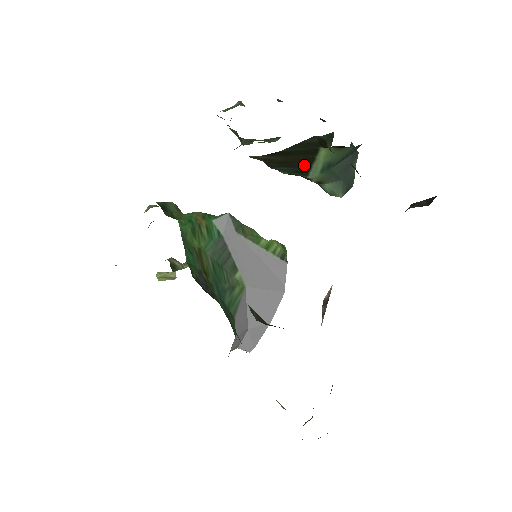
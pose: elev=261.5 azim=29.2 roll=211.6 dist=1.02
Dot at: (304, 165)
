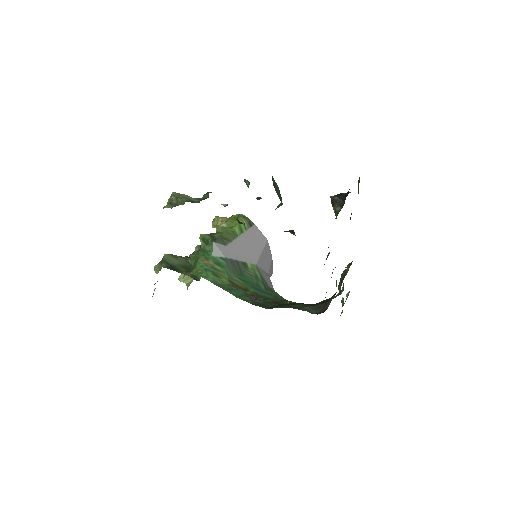
Dot at: occluded
